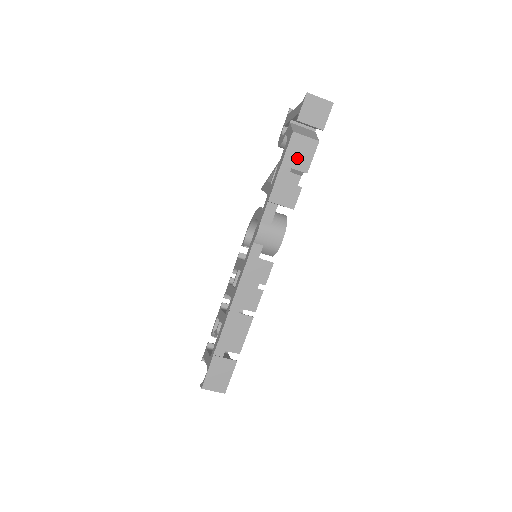
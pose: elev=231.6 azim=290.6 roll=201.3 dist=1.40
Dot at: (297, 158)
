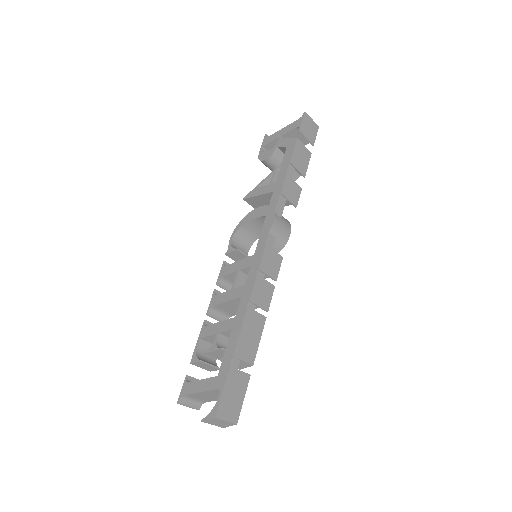
Dot at: (299, 161)
